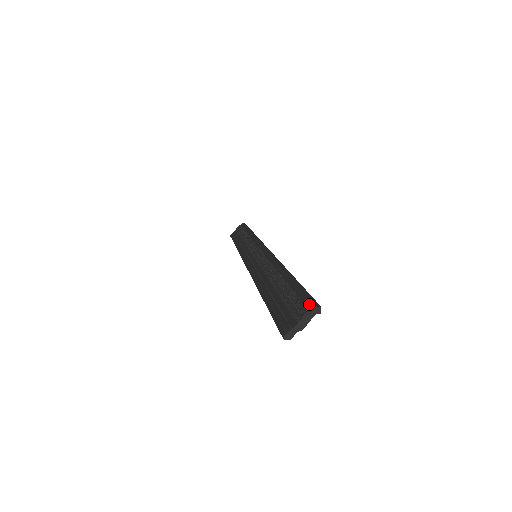
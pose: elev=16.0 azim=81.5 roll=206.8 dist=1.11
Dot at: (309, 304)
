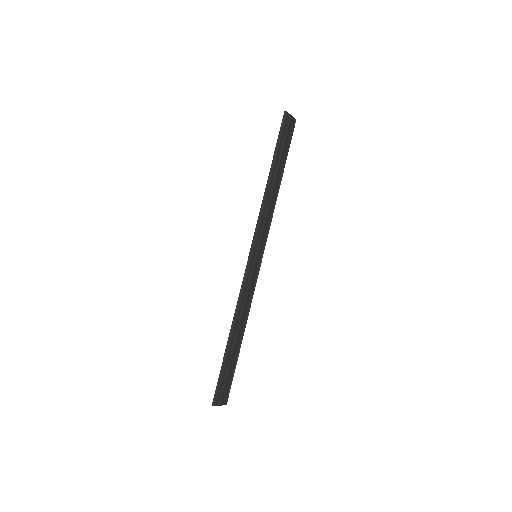
Dot at: (292, 126)
